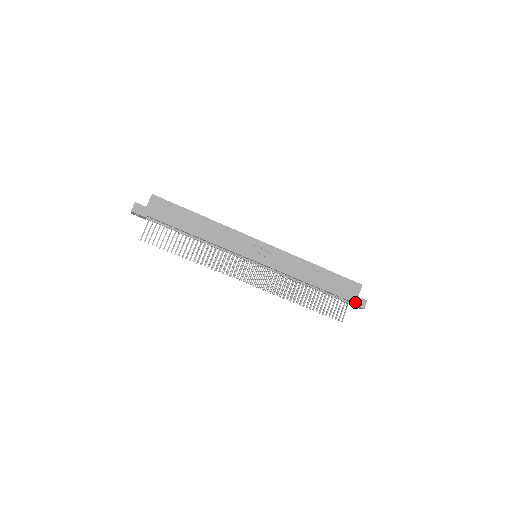
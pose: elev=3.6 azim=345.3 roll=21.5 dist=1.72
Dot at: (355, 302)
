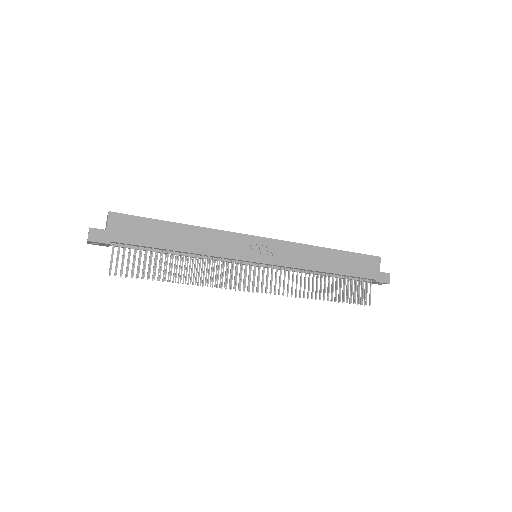
Dot at: (378, 279)
